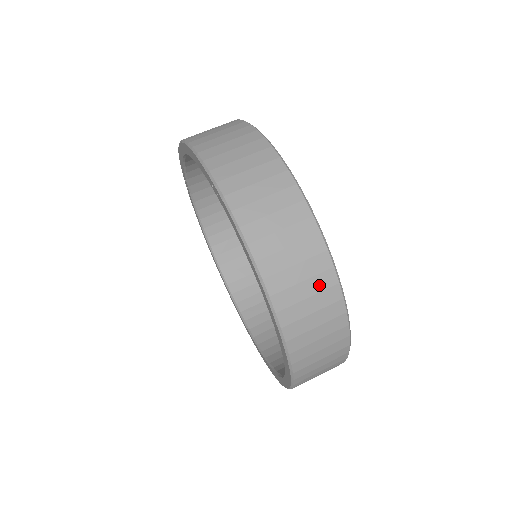
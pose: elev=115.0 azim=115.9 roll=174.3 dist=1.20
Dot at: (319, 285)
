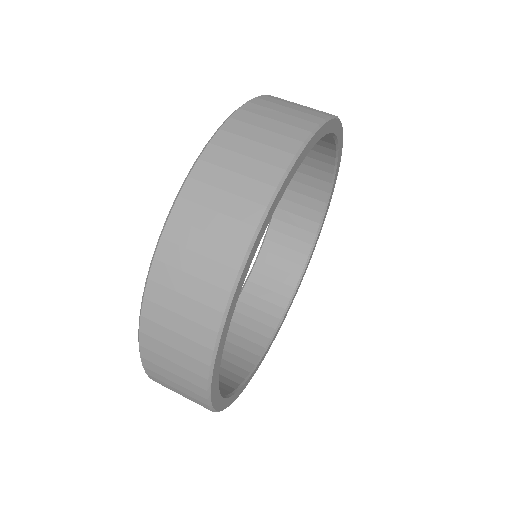
Dot at: (189, 393)
